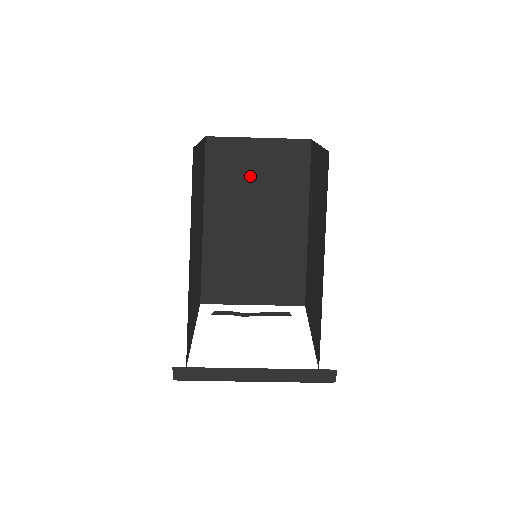
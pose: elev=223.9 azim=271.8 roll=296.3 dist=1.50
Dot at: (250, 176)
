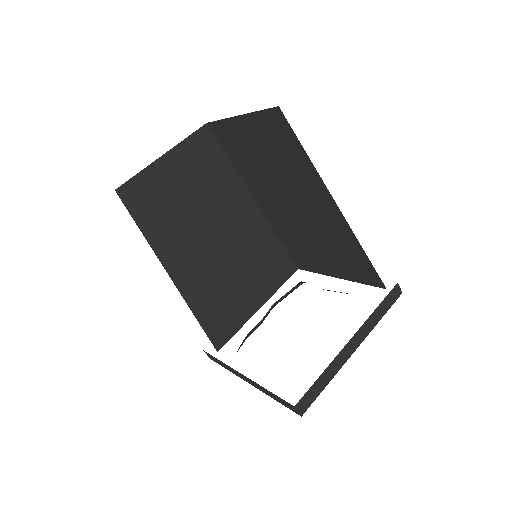
Dot at: (258, 155)
